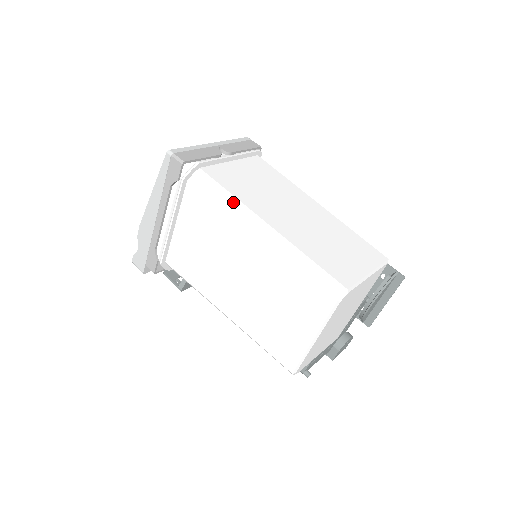
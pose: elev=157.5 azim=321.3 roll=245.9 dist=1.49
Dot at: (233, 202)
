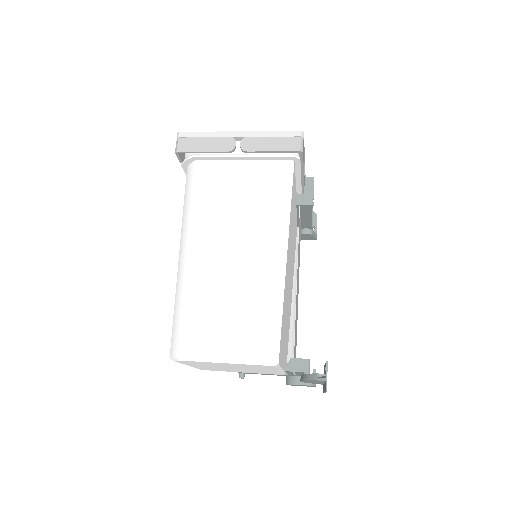
Dot at: (188, 212)
